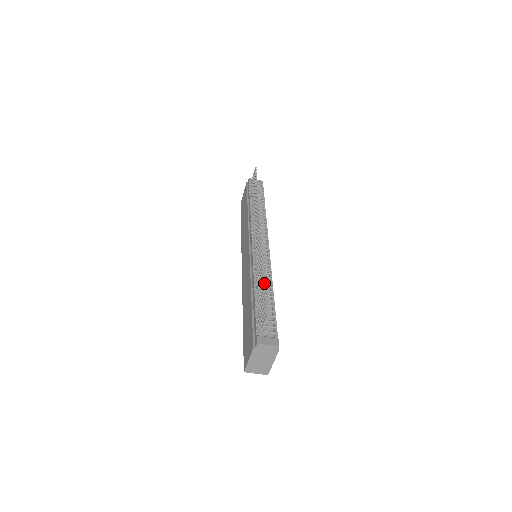
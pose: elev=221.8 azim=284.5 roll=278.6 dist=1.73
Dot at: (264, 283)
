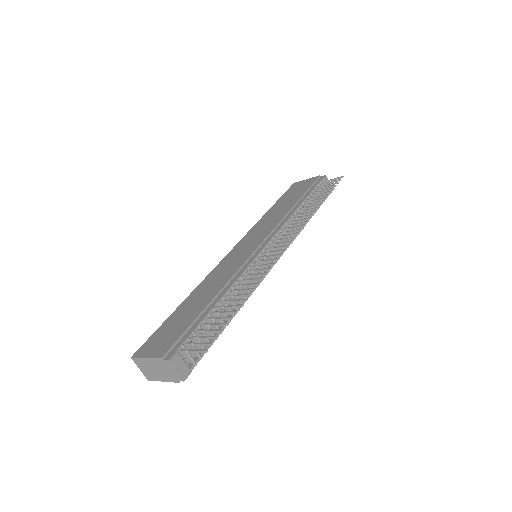
Dot at: (236, 311)
